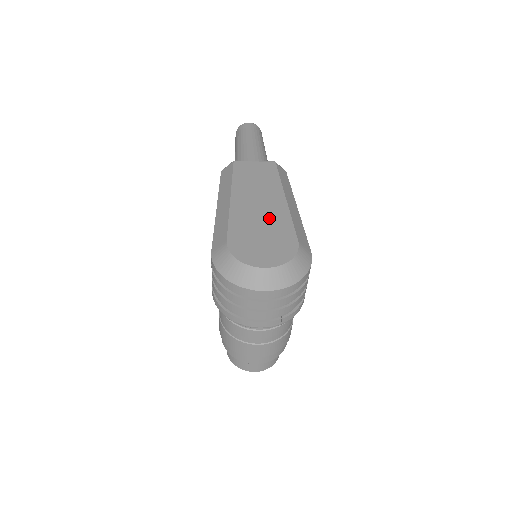
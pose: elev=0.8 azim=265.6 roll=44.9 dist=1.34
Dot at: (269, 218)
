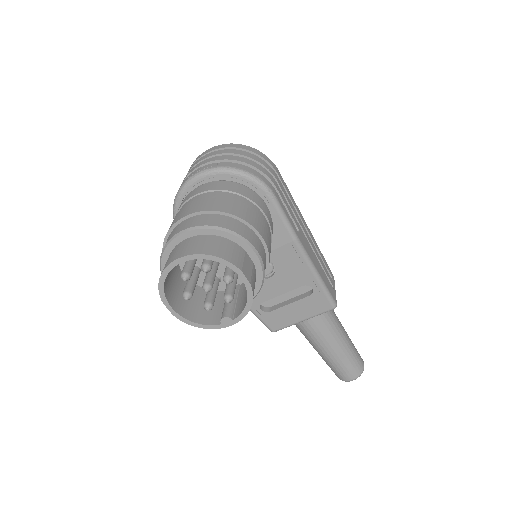
Dot at: occluded
